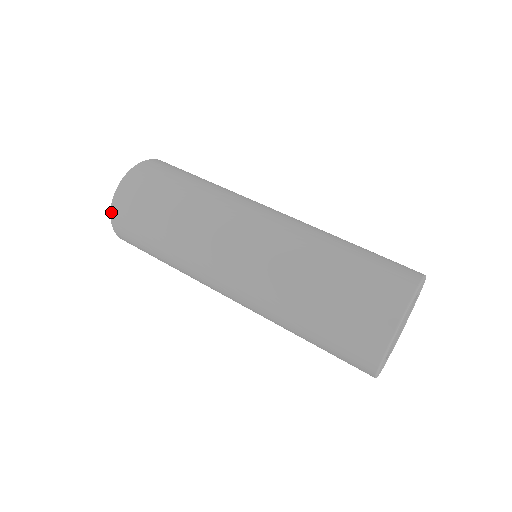
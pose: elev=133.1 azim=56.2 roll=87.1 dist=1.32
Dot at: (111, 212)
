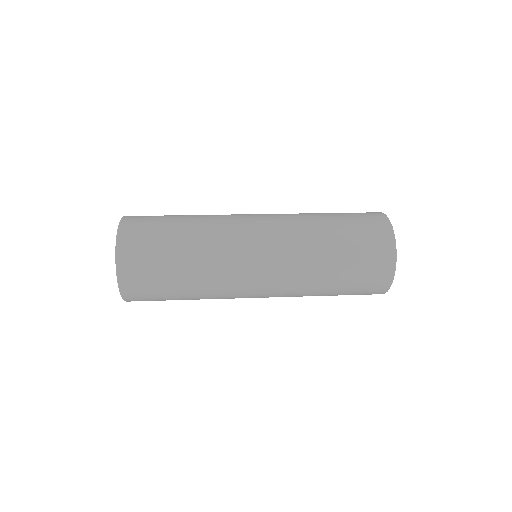
Dot at: (120, 290)
